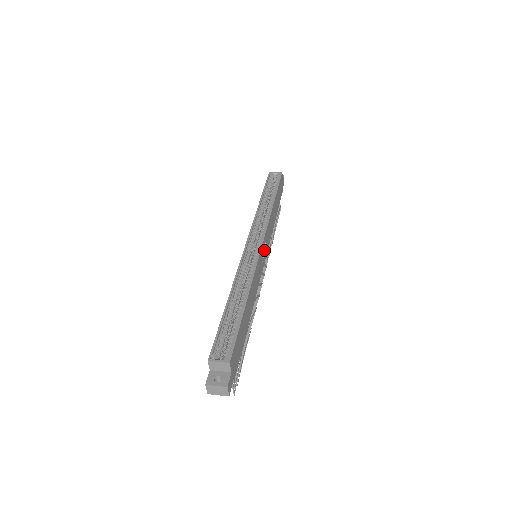
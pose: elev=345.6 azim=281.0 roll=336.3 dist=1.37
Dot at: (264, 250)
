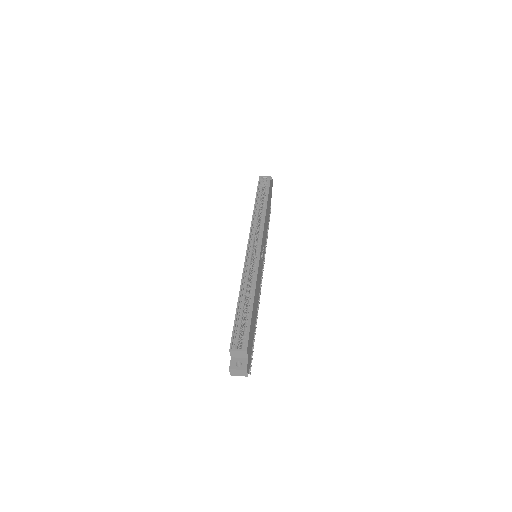
Dot at: (262, 250)
